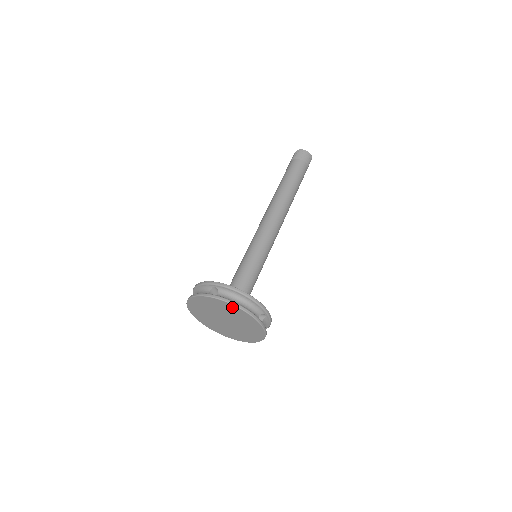
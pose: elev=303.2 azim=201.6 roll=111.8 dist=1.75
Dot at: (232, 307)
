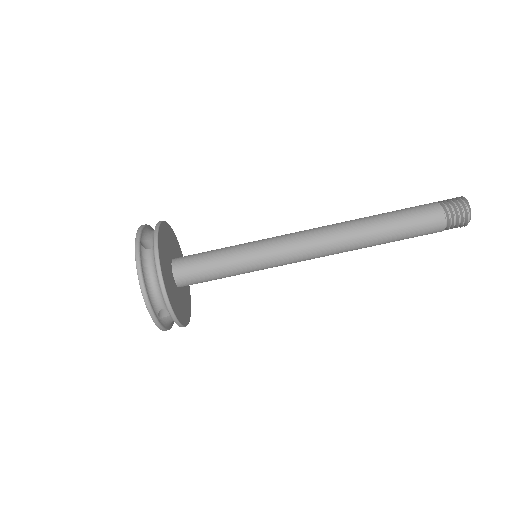
Dot at: occluded
